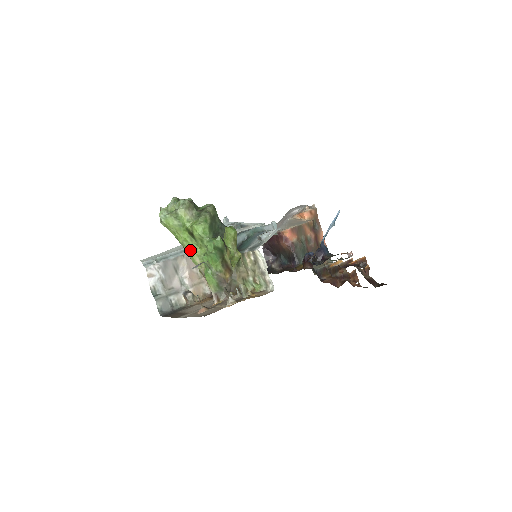
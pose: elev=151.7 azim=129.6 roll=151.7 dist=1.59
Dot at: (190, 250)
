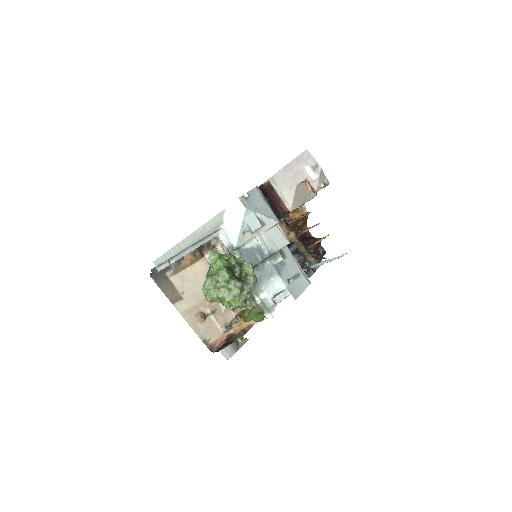
Dot at: occluded
